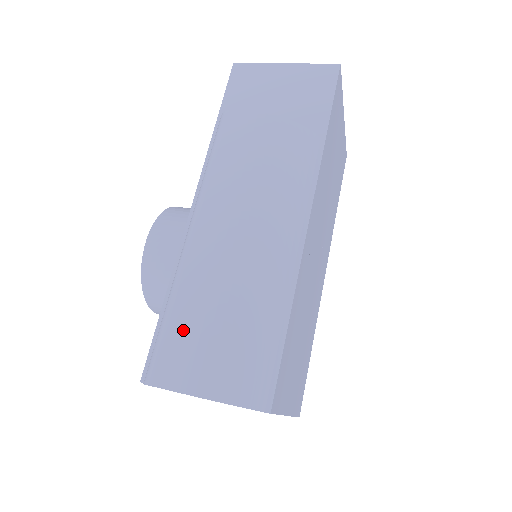
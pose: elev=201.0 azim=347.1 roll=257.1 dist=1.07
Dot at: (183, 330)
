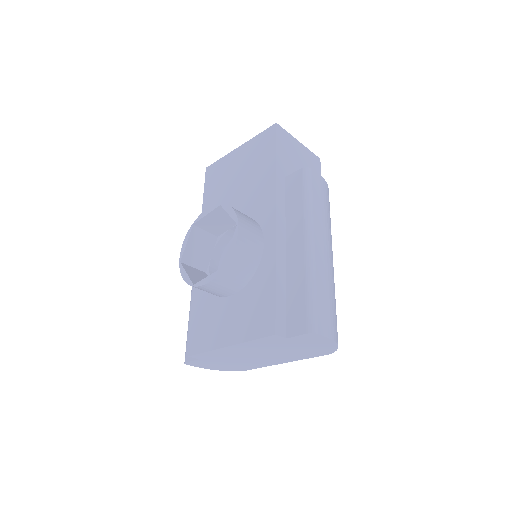
Dot at: (324, 302)
